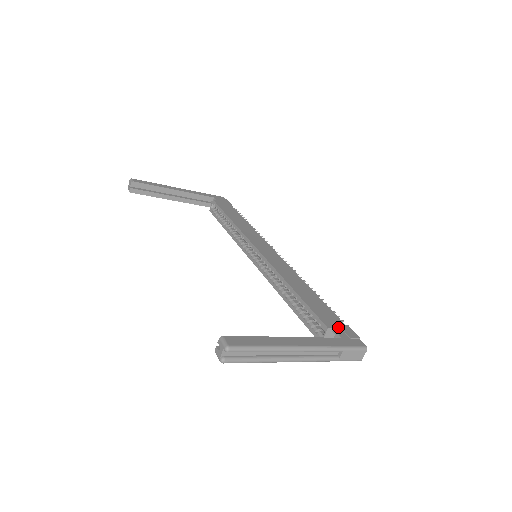
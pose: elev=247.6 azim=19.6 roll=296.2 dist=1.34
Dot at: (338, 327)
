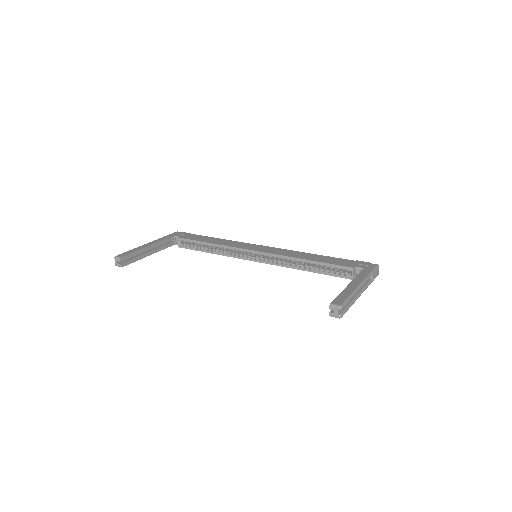
Dot at: (355, 264)
